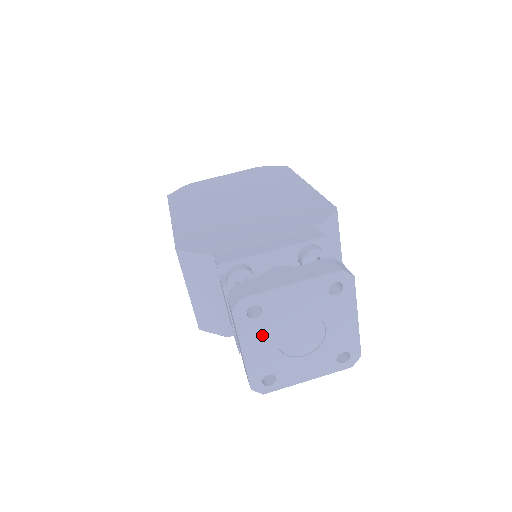
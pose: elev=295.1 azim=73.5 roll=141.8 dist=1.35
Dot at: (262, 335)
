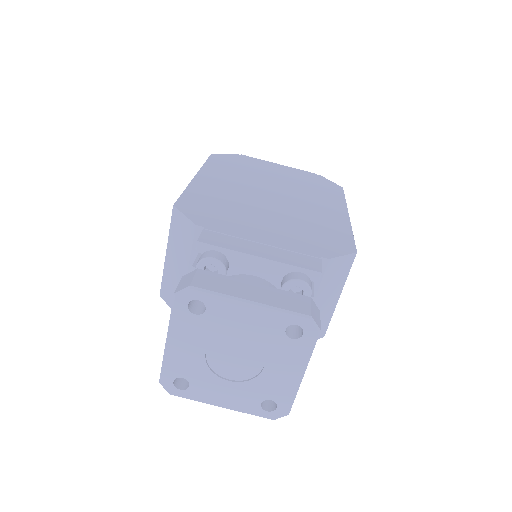
Dot at: (194, 335)
